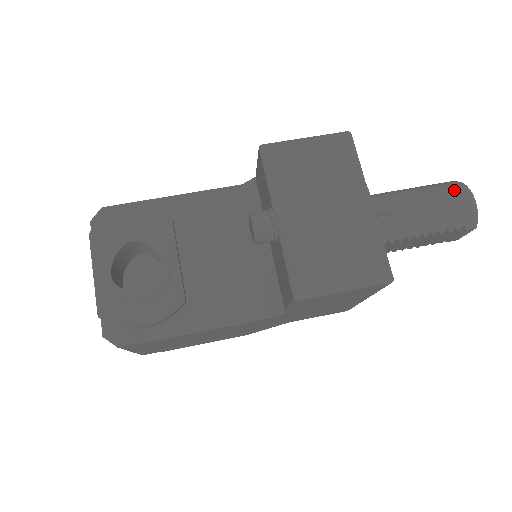
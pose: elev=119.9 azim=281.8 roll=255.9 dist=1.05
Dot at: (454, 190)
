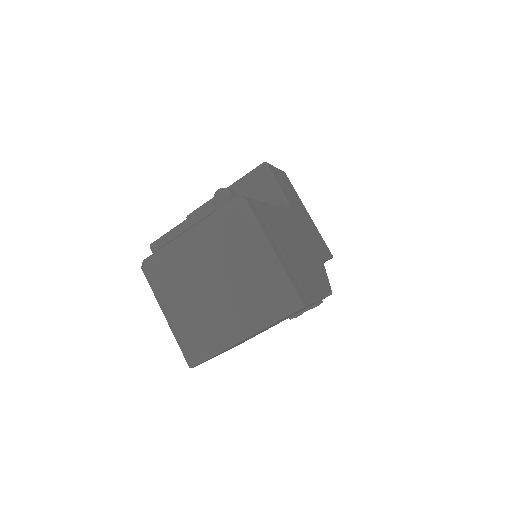
Dot at: occluded
